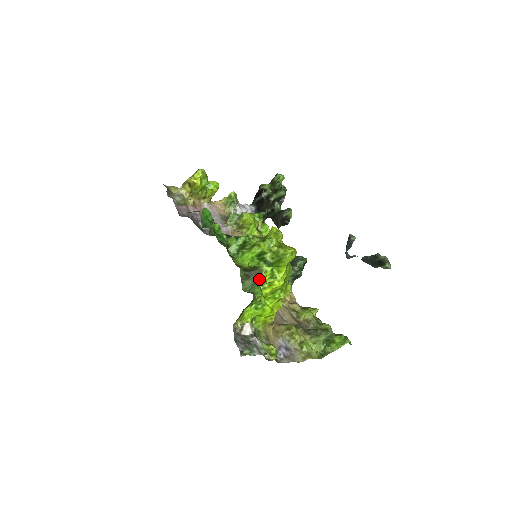
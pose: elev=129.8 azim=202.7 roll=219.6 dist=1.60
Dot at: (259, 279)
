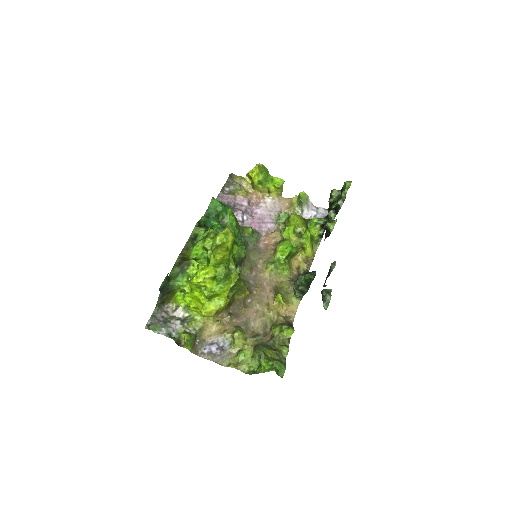
Dot at: (185, 270)
